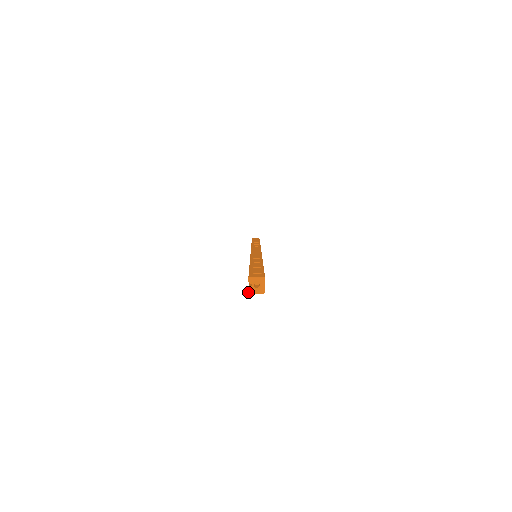
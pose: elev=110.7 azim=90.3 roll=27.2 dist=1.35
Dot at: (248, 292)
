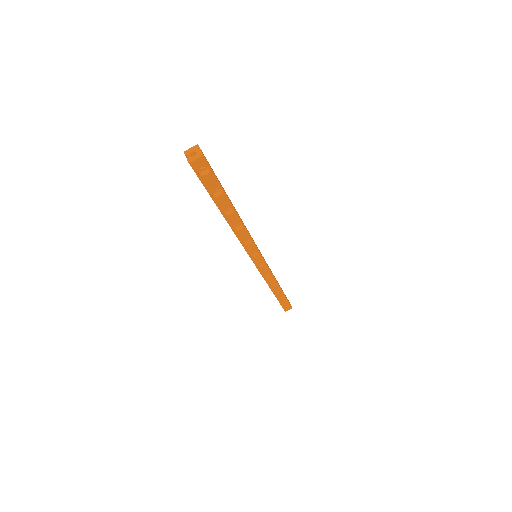
Dot at: occluded
